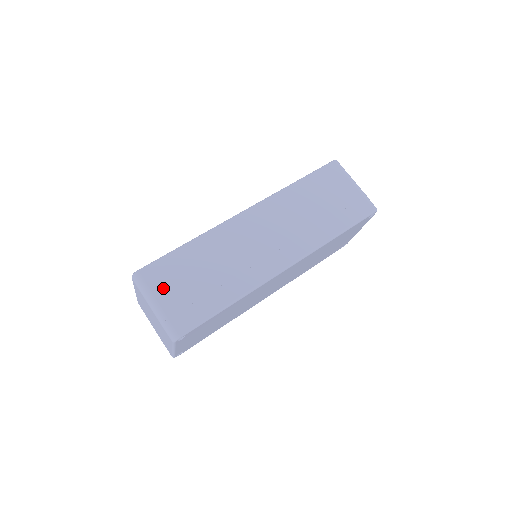
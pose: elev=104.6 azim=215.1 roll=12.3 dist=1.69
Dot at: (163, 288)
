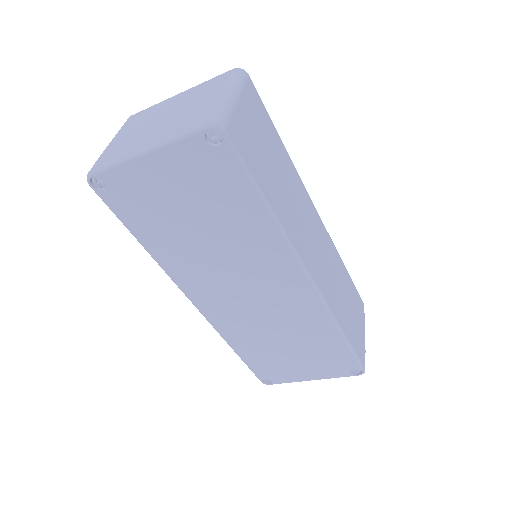
Dot at: (250, 107)
